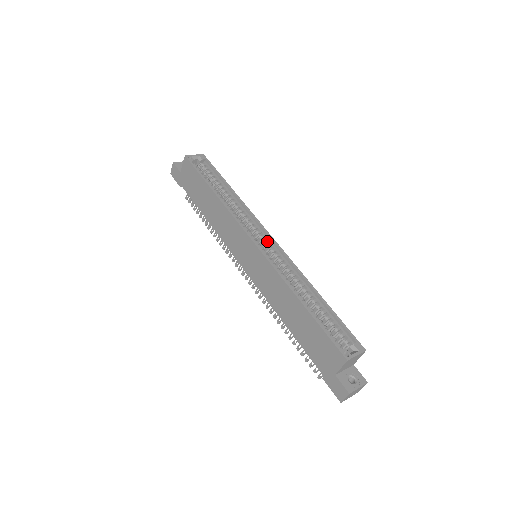
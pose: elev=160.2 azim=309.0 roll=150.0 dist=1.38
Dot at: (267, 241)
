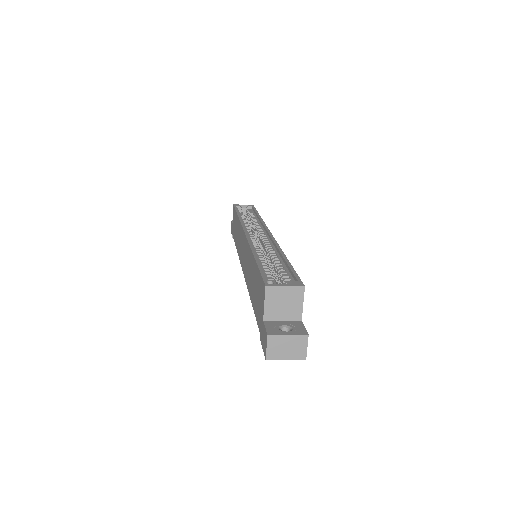
Dot at: (263, 235)
